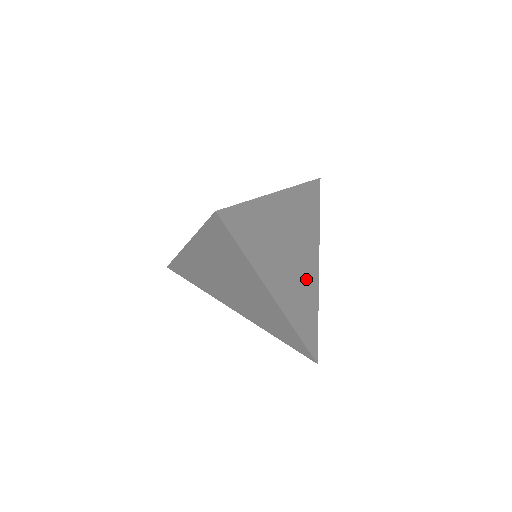
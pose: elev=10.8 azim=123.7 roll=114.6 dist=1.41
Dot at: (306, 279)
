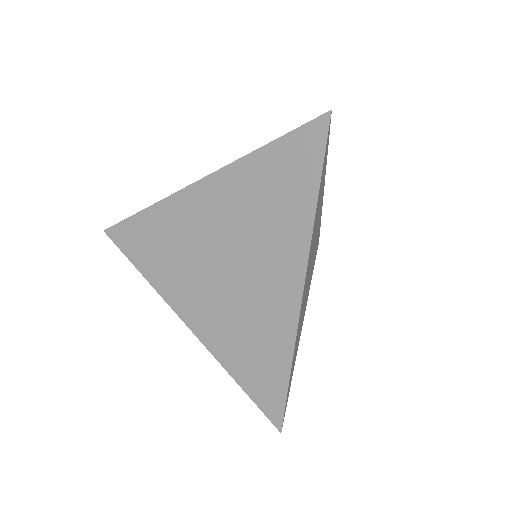
Dot at: occluded
